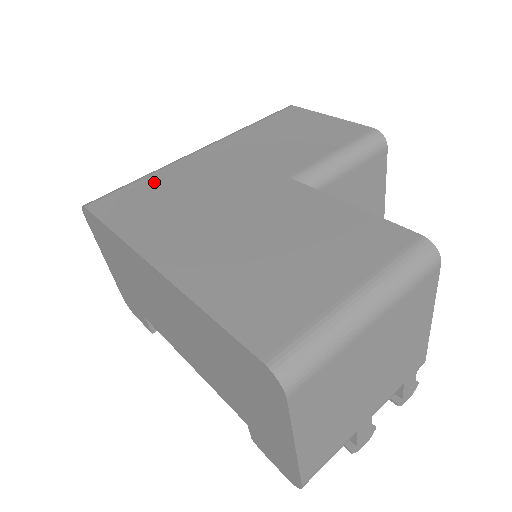
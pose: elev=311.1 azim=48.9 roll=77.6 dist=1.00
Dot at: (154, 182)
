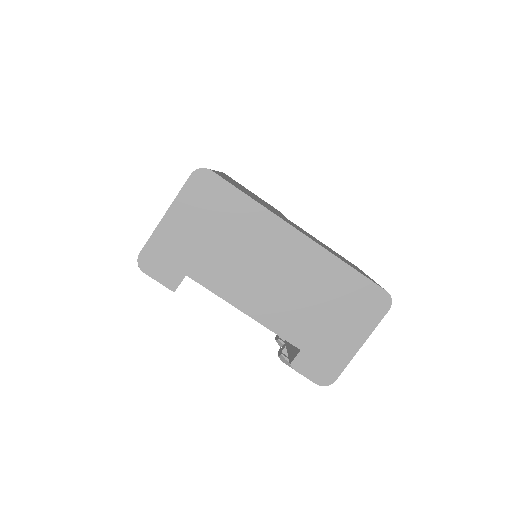
Dot at: (227, 179)
